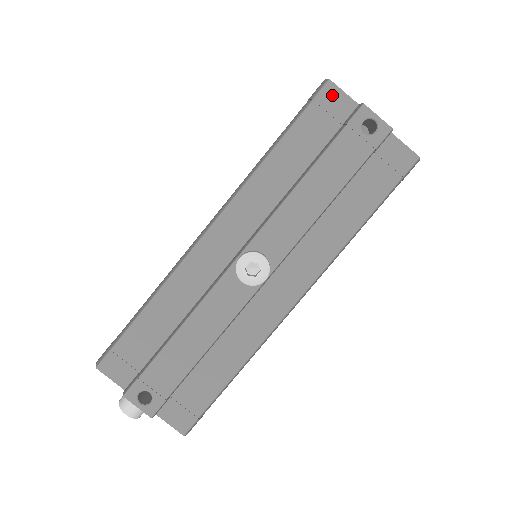
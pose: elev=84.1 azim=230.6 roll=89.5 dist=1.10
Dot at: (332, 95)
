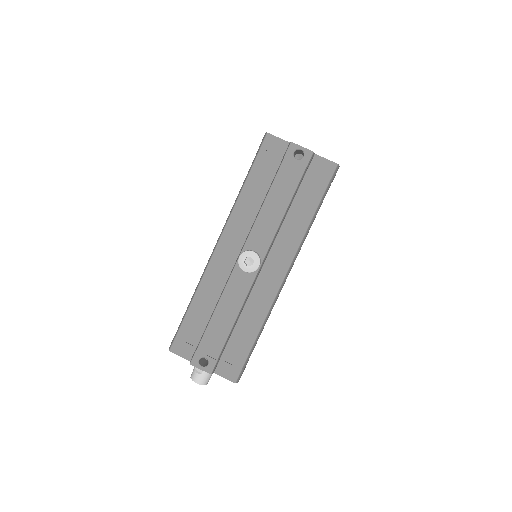
Dot at: (271, 142)
